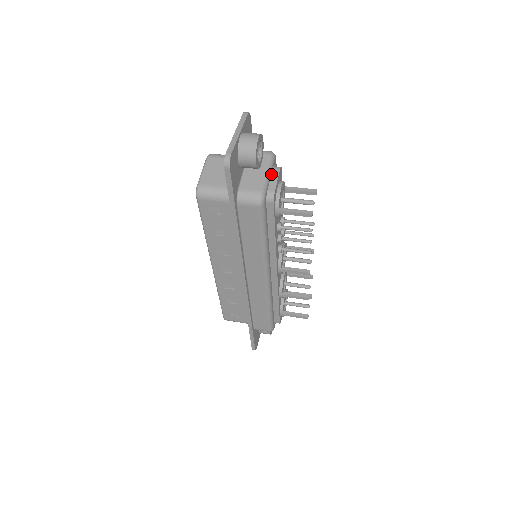
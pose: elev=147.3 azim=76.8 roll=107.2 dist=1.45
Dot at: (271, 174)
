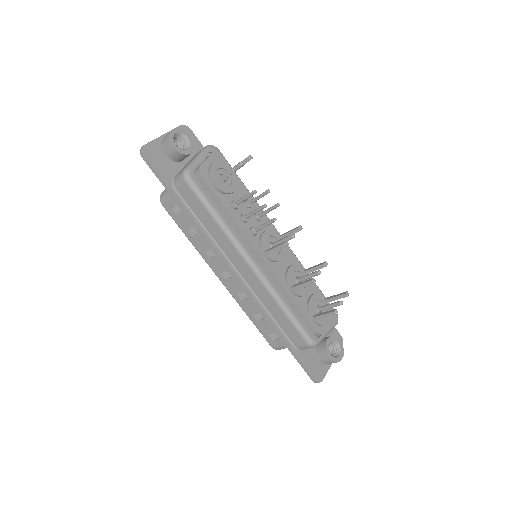
Dot at: occluded
